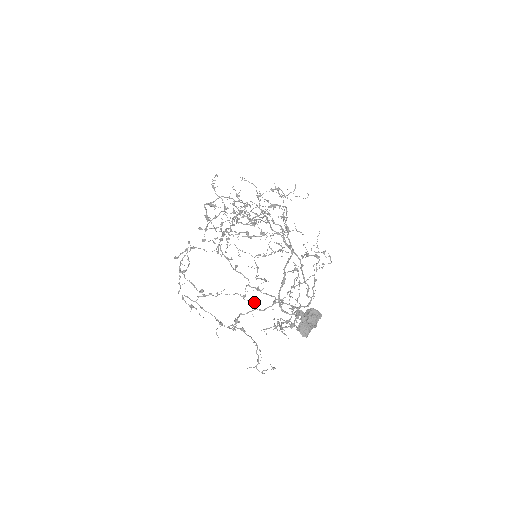
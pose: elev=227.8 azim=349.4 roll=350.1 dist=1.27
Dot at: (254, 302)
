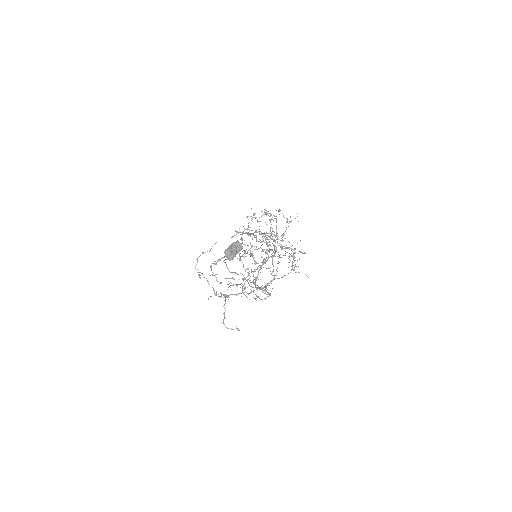
Dot at: (253, 297)
